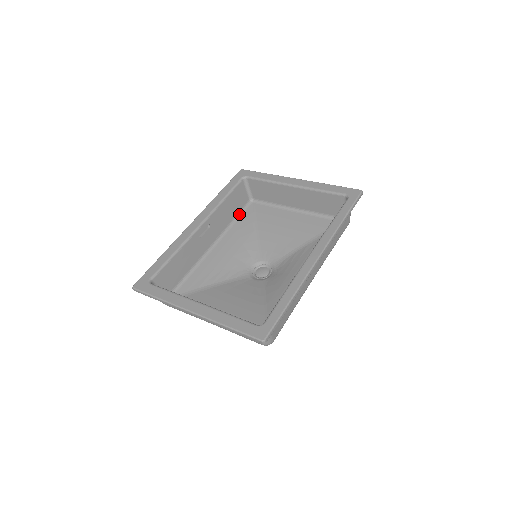
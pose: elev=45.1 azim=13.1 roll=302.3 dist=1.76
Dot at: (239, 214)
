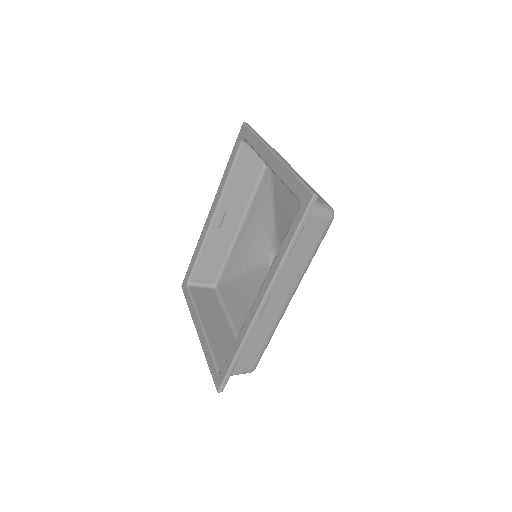
Dot at: (260, 177)
